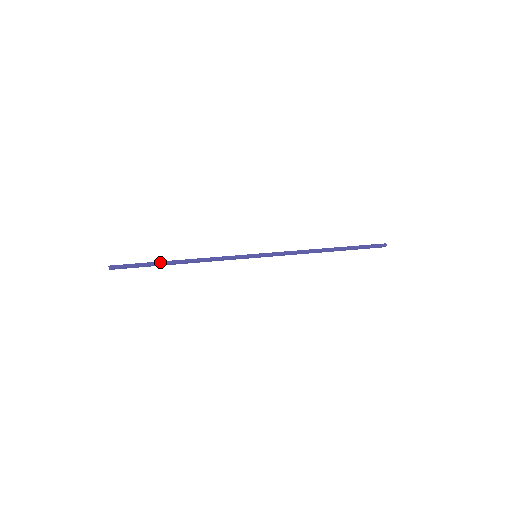
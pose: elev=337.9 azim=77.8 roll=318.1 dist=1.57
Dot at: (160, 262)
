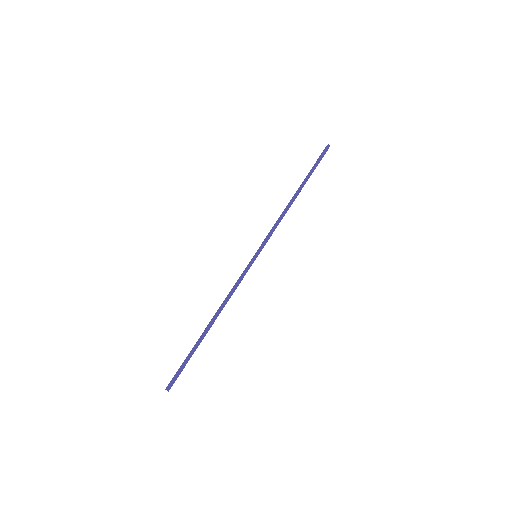
Dot at: (198, 342)
